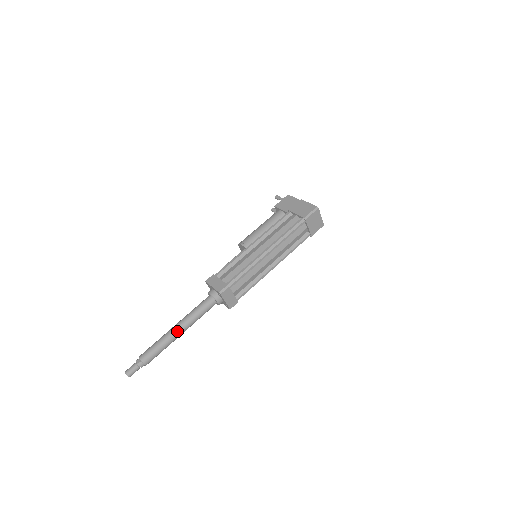
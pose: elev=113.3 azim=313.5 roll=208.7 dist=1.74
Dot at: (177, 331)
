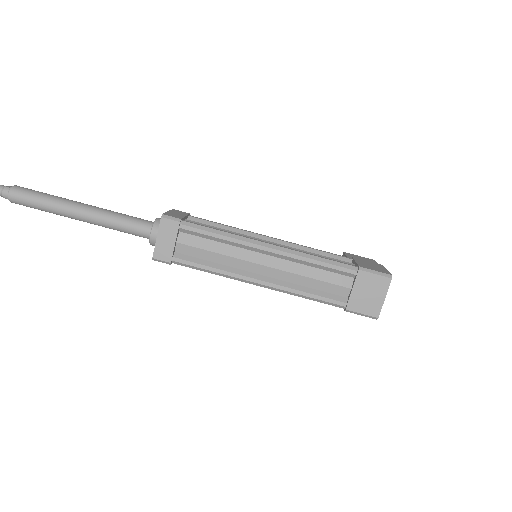
Dot at: (78, 206)
